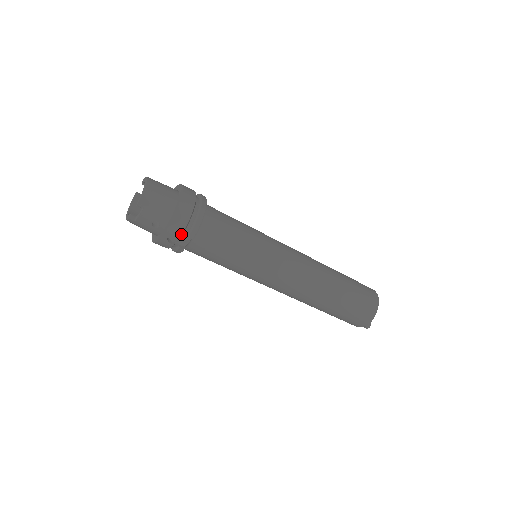
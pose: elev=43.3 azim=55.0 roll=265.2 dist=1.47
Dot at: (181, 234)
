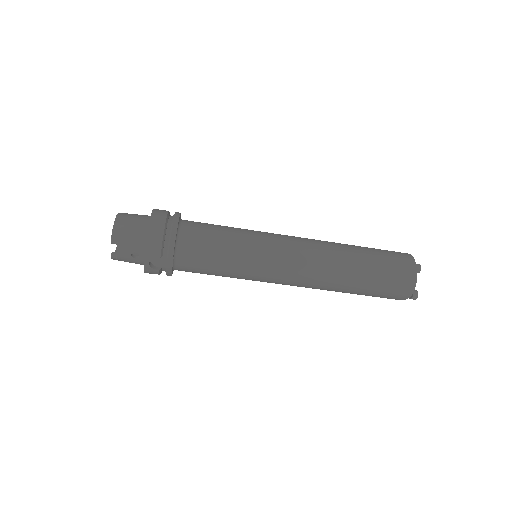
Dot at: (162, 258)
